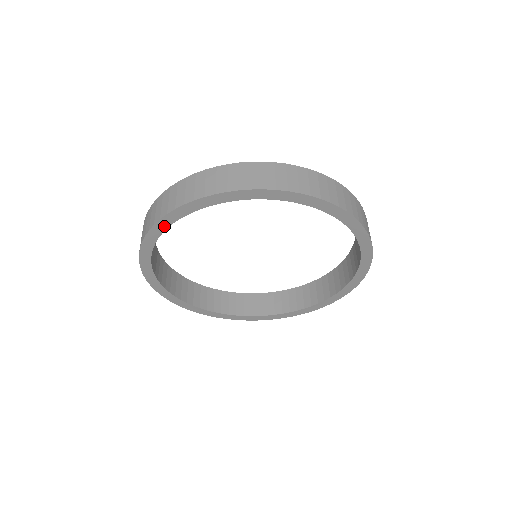
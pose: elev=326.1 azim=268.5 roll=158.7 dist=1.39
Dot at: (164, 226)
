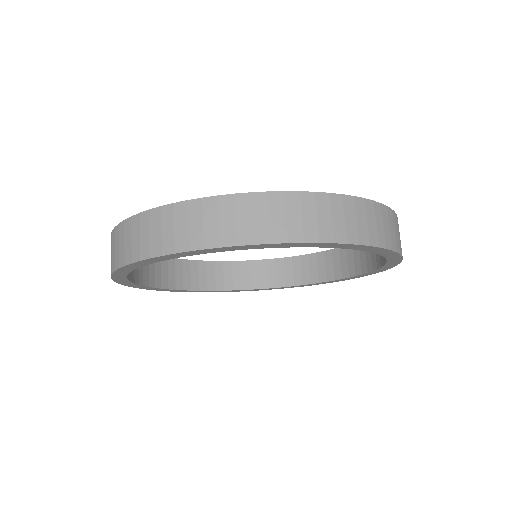
Dot at: (145, 263)
